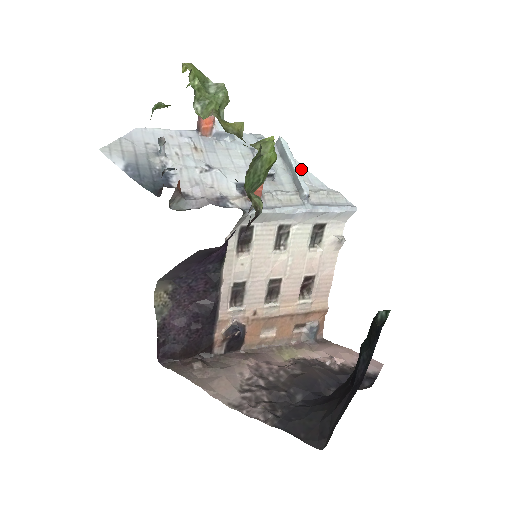
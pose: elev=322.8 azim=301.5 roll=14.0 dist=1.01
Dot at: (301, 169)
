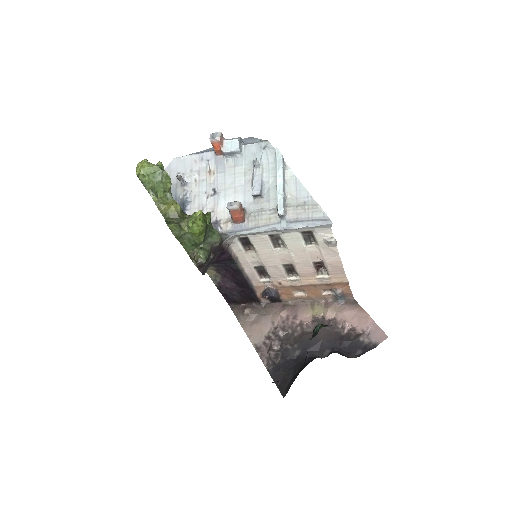
Dot at: (293, 179)
